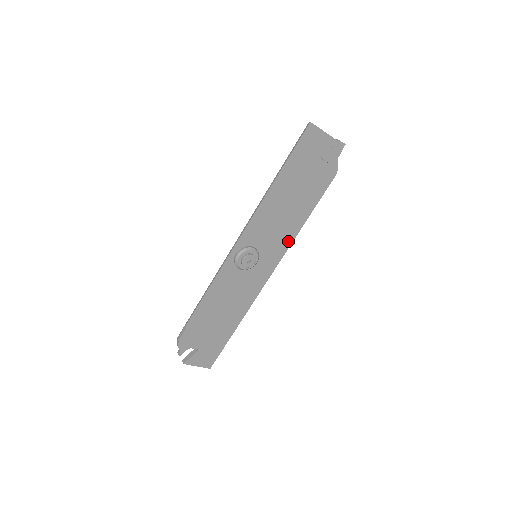
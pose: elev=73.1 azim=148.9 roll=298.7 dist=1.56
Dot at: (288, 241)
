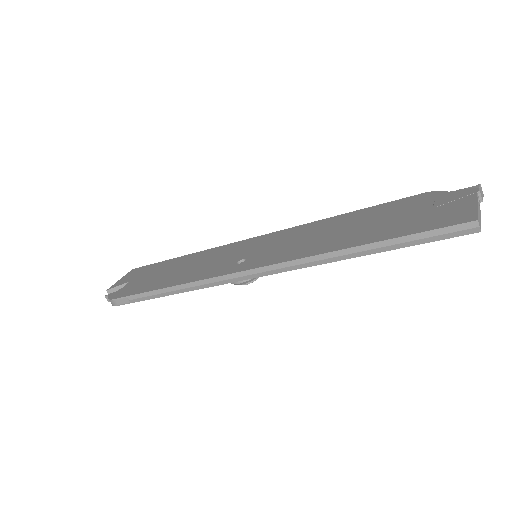
Dot at: occluded
